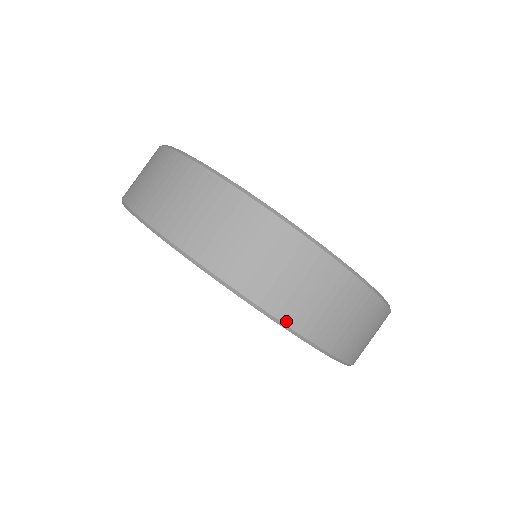
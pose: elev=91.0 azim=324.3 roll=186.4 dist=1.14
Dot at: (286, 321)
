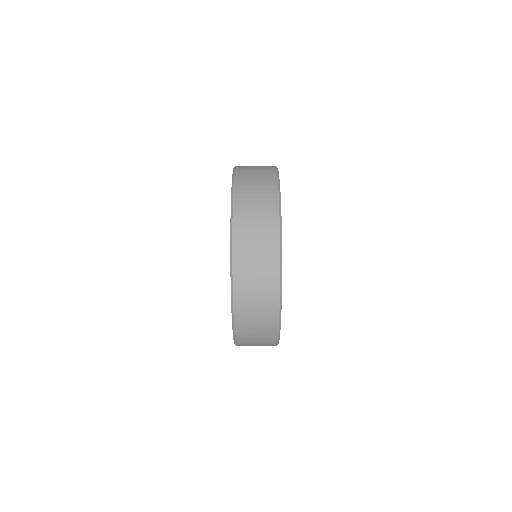
Dot at: (235, 302)
